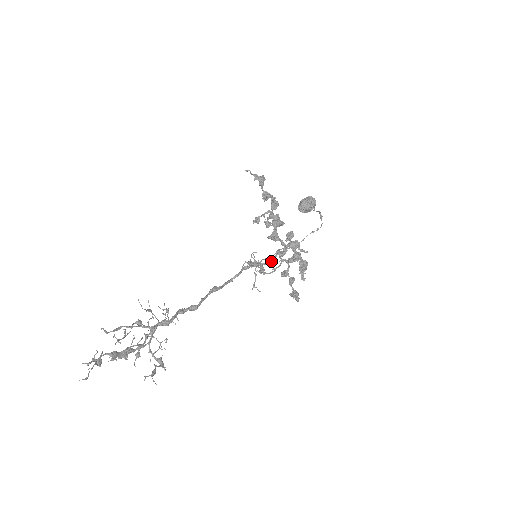
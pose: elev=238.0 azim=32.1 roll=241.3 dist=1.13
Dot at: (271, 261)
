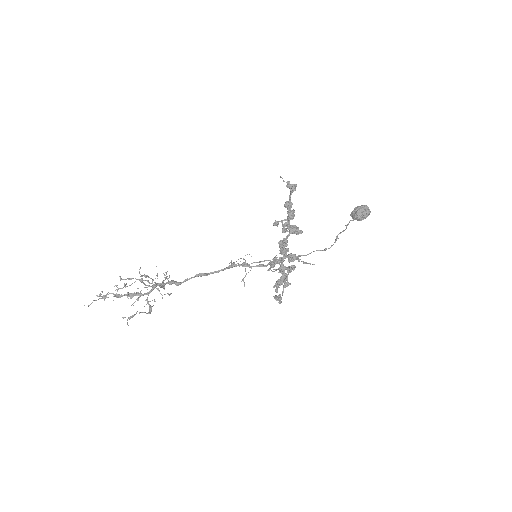
Dot at: (262, 266)
